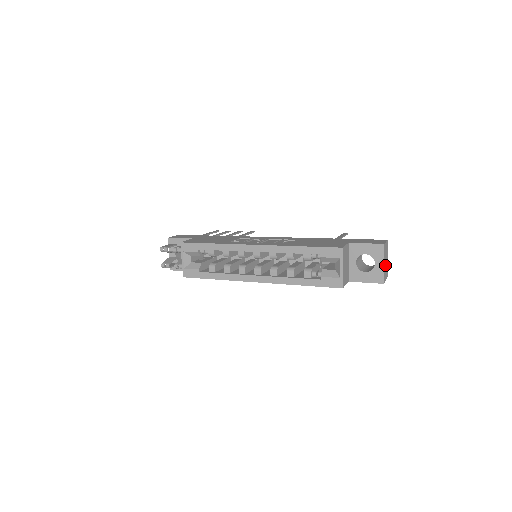
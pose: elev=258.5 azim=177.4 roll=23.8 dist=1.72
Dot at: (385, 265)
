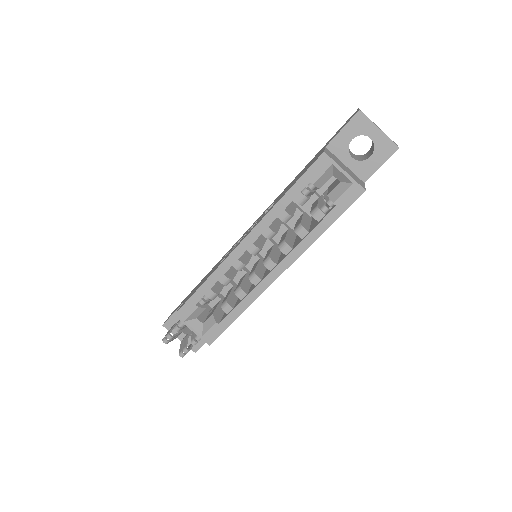
Dot at: occluded
